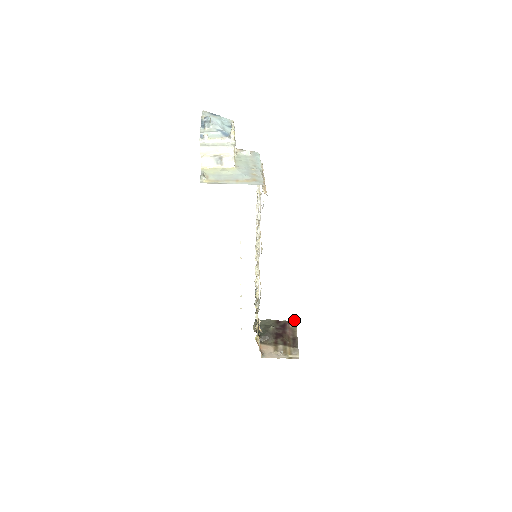
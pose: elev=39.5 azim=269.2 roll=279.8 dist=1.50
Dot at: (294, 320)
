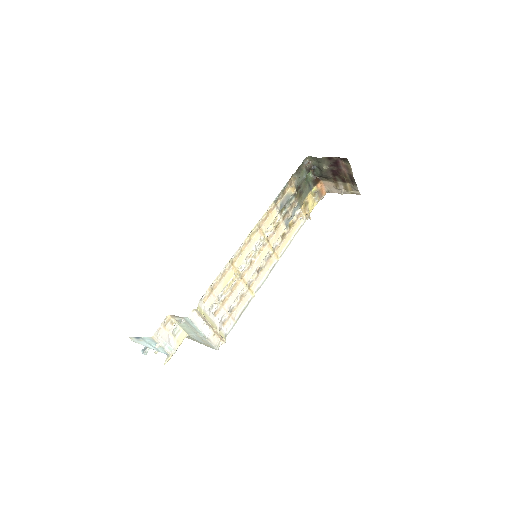
Dot at: (344, 158)
